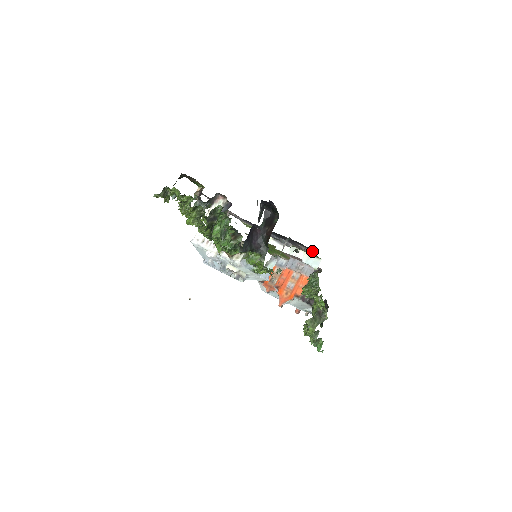
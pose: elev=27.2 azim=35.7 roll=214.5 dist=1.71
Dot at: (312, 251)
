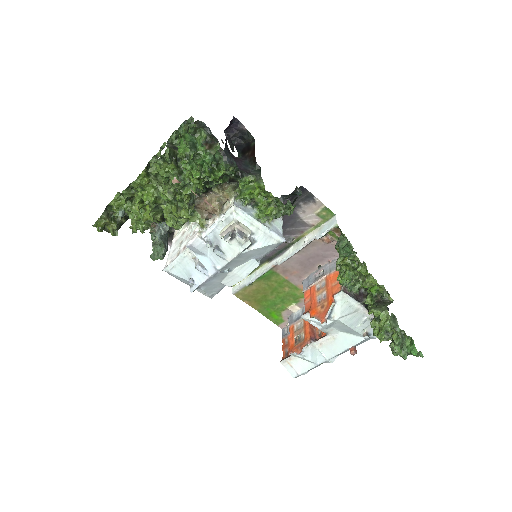
Dot at: (318, 201)
